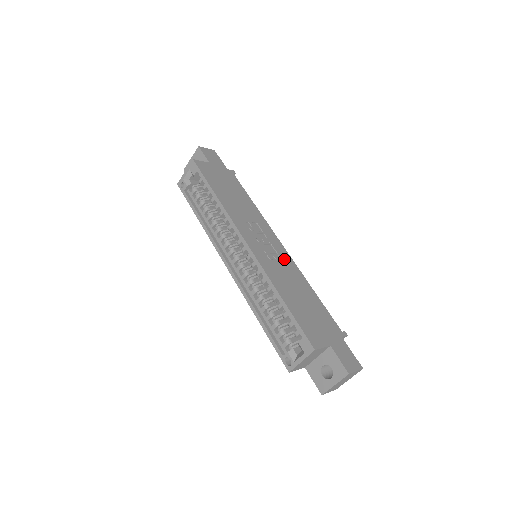
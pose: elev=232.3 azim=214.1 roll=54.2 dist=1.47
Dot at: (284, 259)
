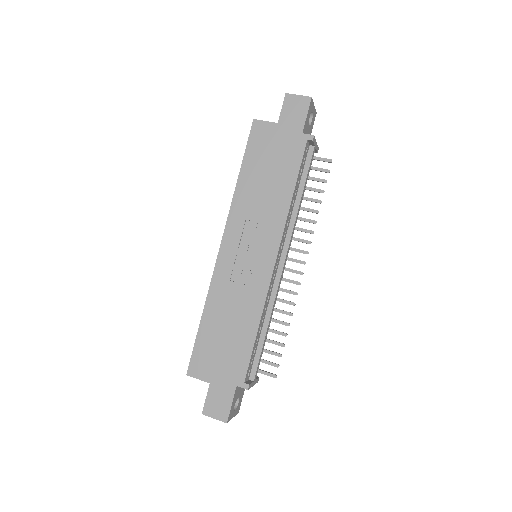
Dot at: (256, 280)
